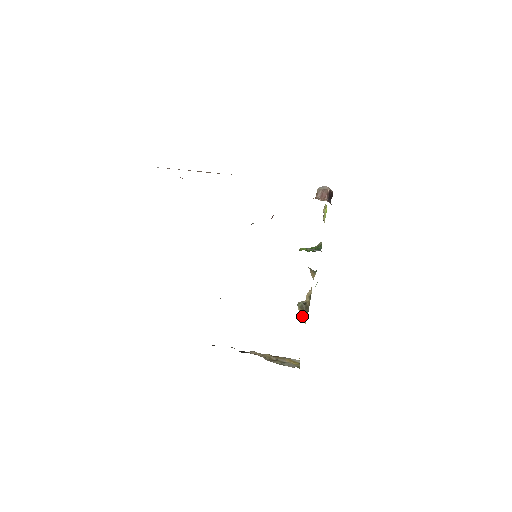
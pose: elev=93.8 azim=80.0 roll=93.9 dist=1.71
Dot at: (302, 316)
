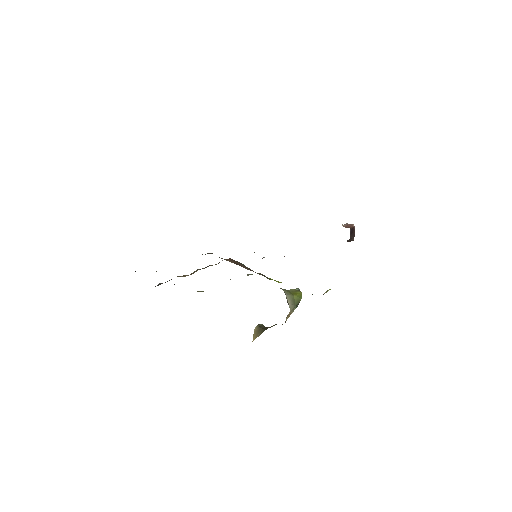
Dot at: (254, 335)
